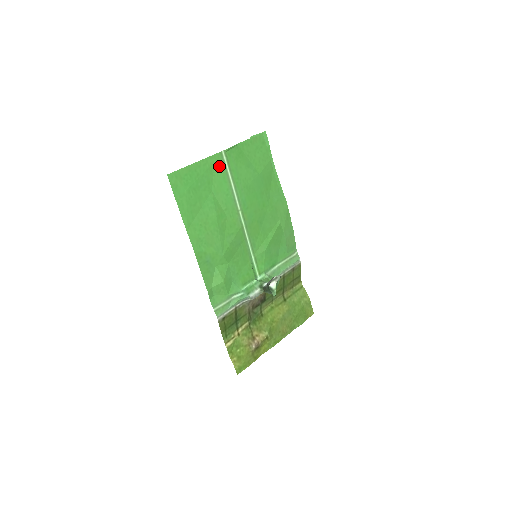
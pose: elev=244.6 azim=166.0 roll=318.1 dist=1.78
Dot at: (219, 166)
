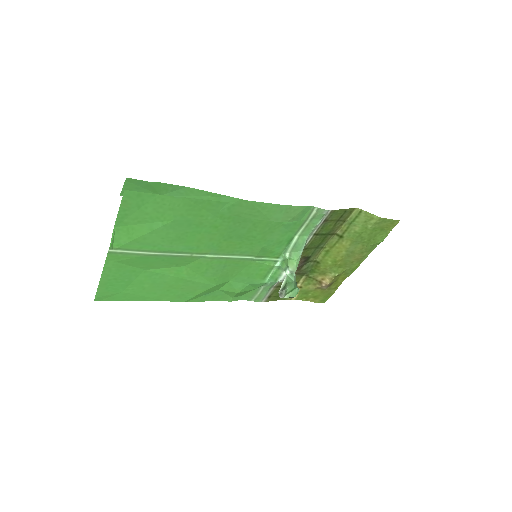
Dot at: (123, 258)
